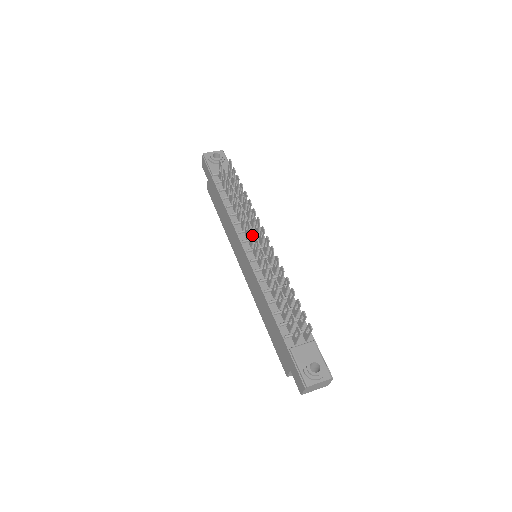
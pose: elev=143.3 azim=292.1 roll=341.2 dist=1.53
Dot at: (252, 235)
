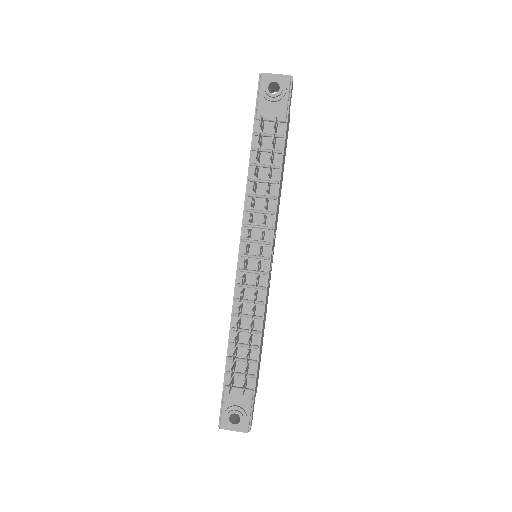
Dot at: (245, 251)
